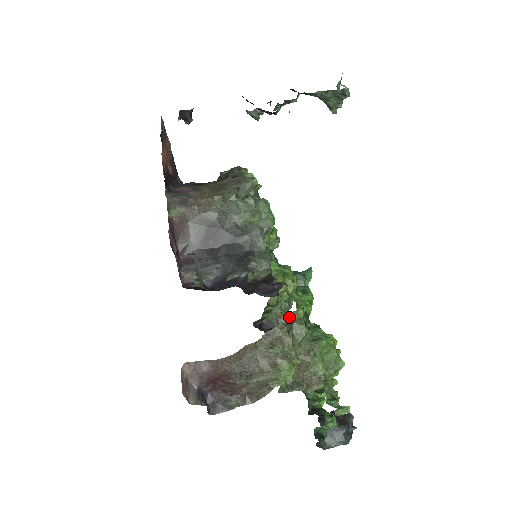
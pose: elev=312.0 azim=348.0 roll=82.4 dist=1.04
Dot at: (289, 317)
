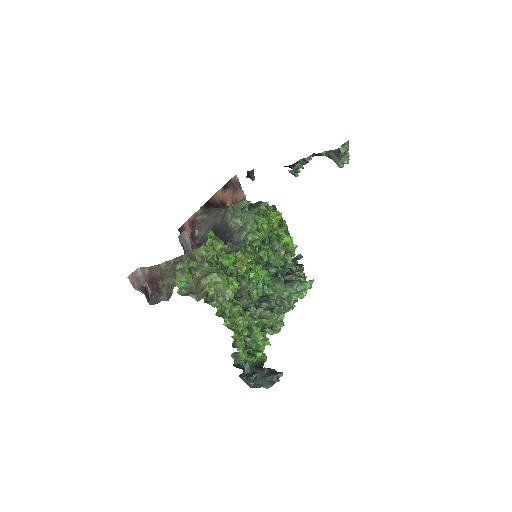
Dot at: (196, 254)
